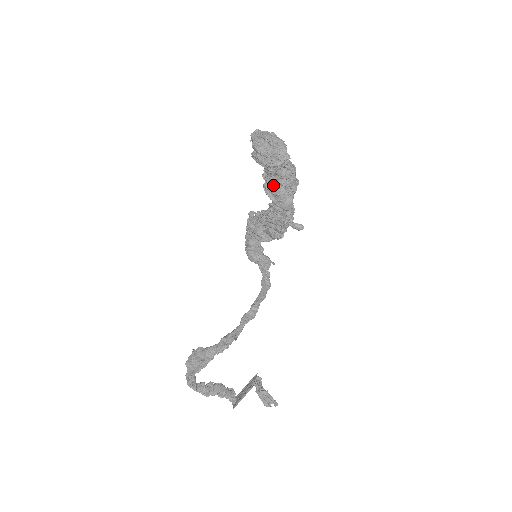
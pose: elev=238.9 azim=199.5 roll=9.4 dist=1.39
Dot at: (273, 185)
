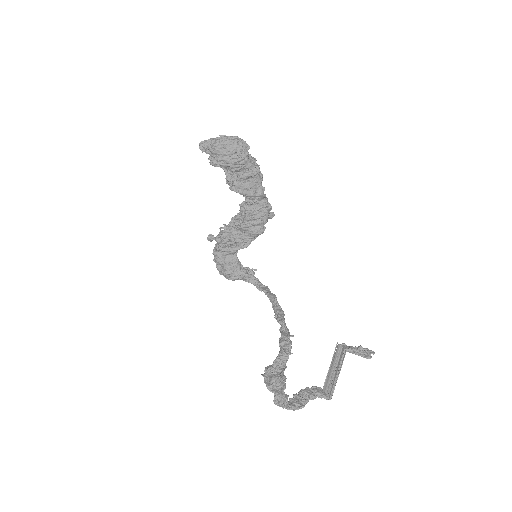
Dot at: (242, 181)
